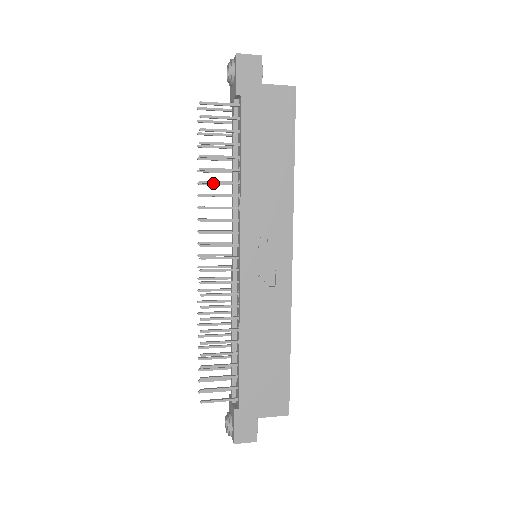
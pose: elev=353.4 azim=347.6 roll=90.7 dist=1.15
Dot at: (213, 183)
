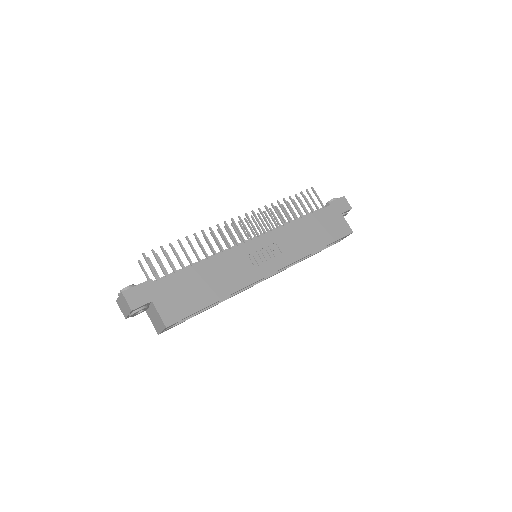
Dot at: (282, 208)
